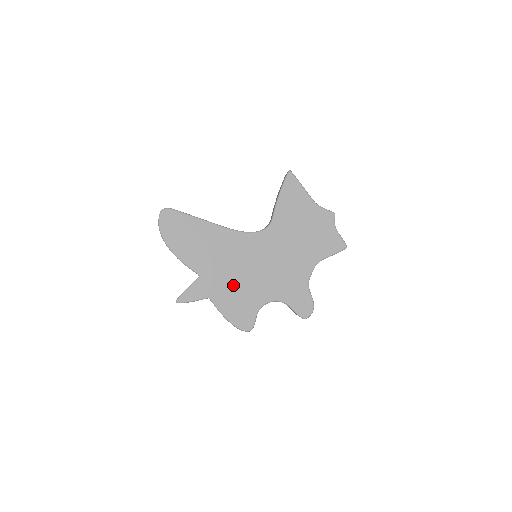
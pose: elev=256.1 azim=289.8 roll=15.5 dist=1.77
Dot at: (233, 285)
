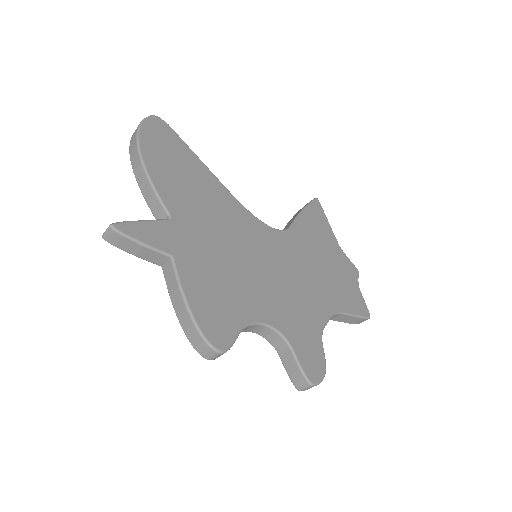
Dot at: (217, 264)
